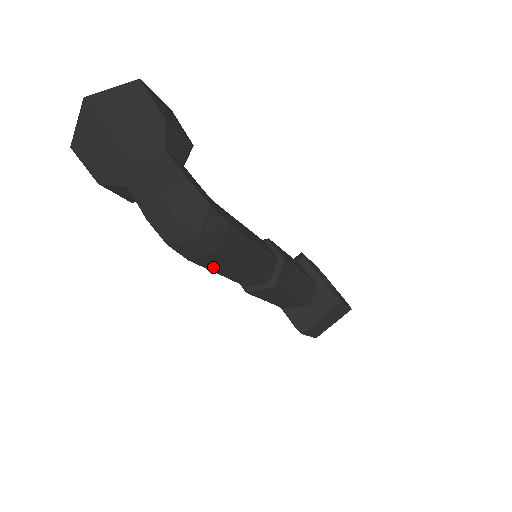
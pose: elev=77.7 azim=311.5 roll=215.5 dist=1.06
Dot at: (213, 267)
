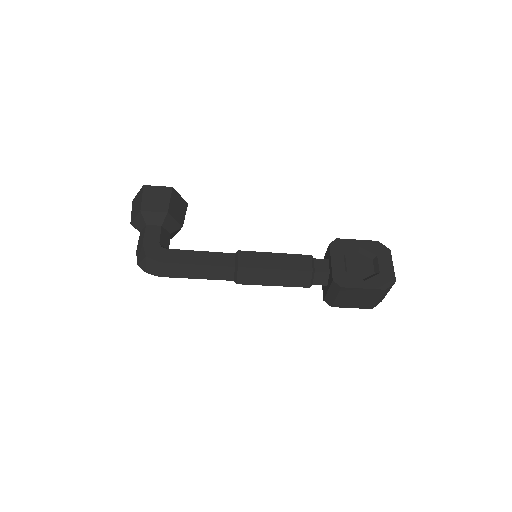
Dot at: occluded
